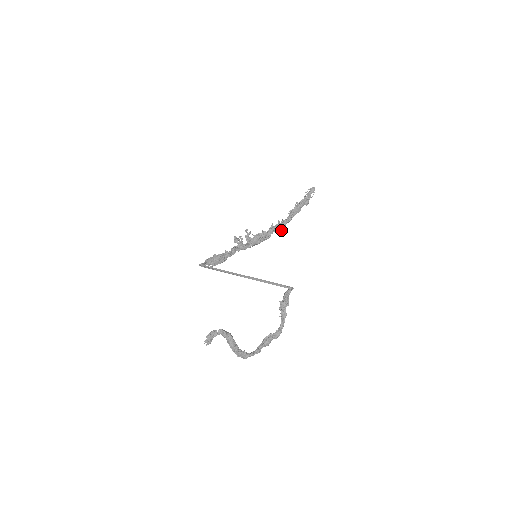
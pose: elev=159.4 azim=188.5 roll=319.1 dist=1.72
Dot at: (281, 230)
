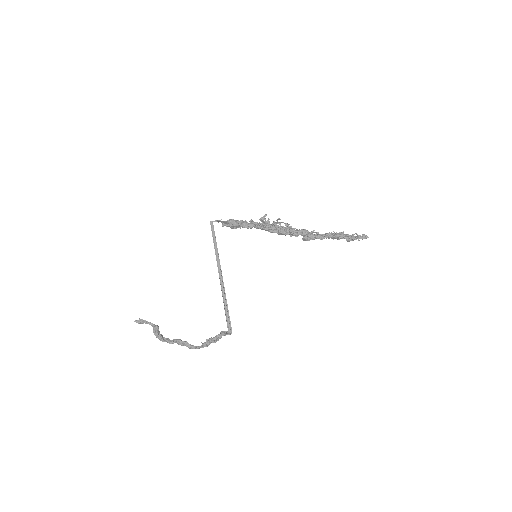
Dot at: (306, 240)
